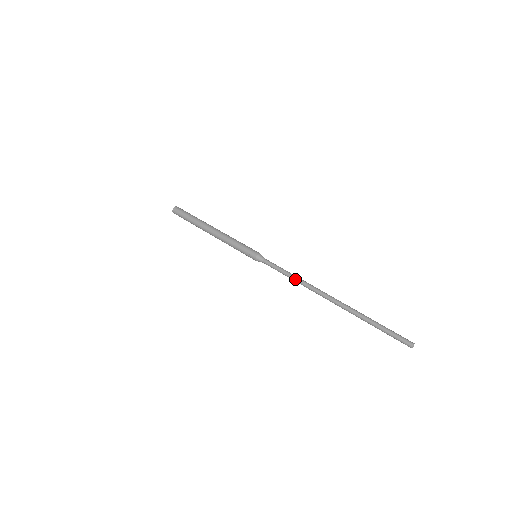
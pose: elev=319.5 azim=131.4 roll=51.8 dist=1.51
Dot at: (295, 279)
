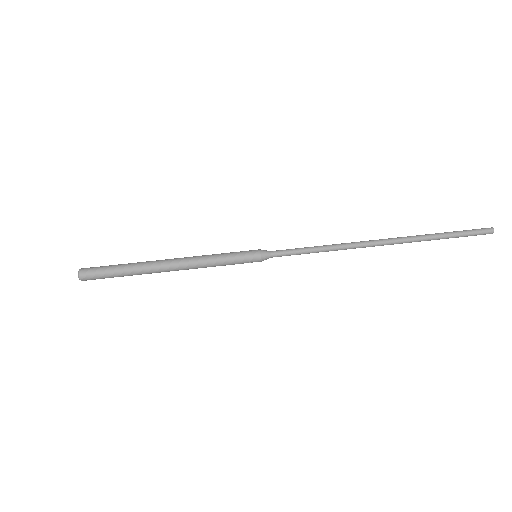
Dot at: (328, 251)
